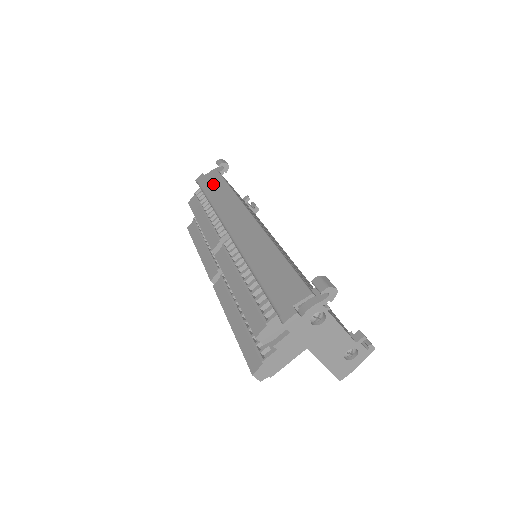
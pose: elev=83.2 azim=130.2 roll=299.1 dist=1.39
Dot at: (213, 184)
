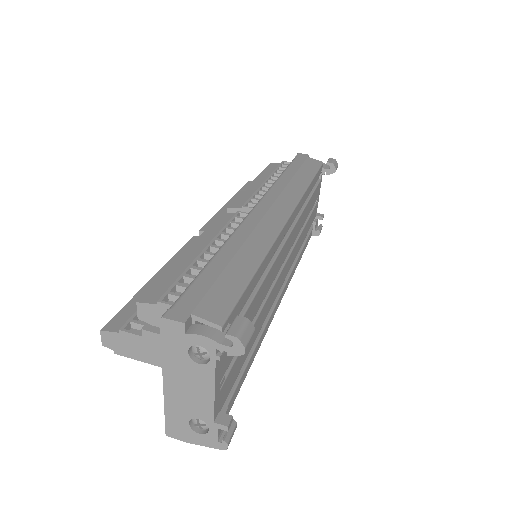
Dot at: (303, 168)
